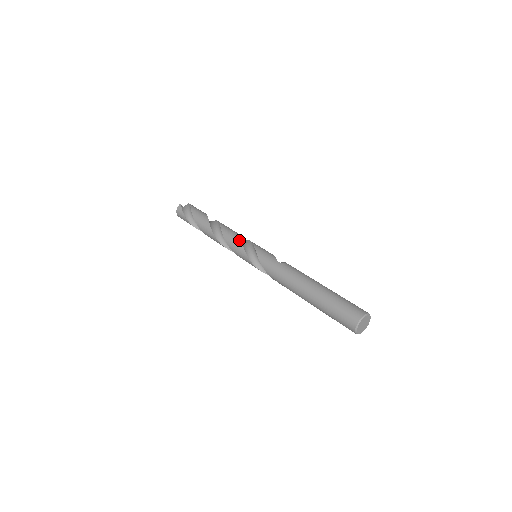
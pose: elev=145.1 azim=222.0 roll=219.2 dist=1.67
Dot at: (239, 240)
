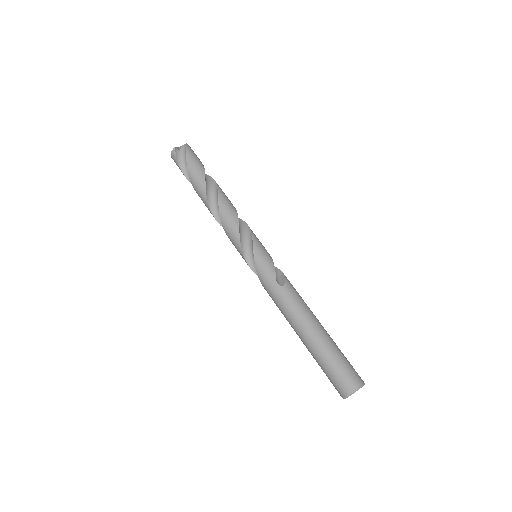
Dot at: (237, 234)
